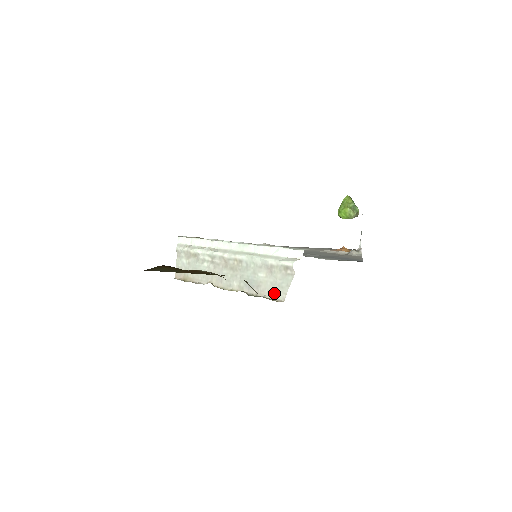
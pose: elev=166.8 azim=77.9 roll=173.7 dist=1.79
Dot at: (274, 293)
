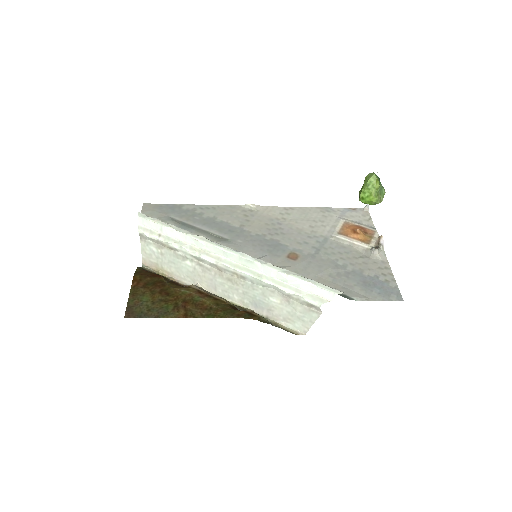
Dot at: (292, 323)
